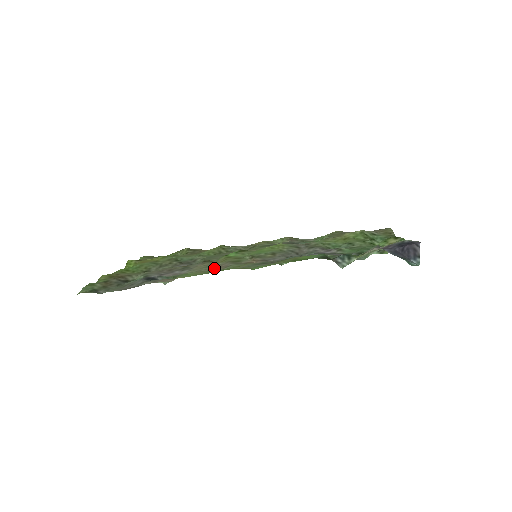
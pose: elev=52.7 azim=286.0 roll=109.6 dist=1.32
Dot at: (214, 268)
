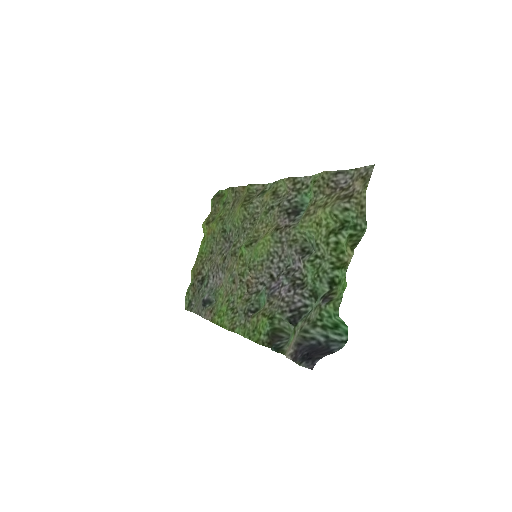
Dot at: (232, 286)
